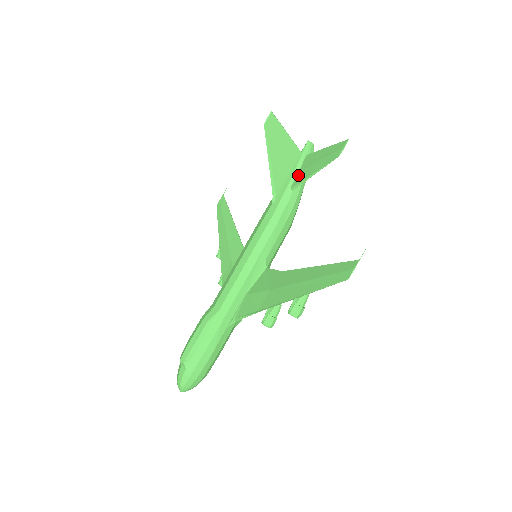
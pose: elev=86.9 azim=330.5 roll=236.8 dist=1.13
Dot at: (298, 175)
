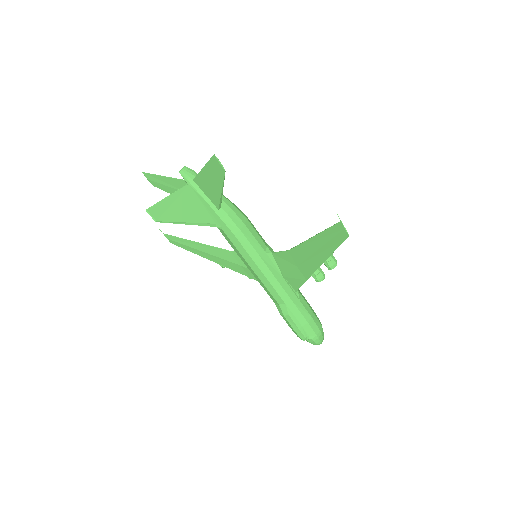
Dot at: (210, 198)
